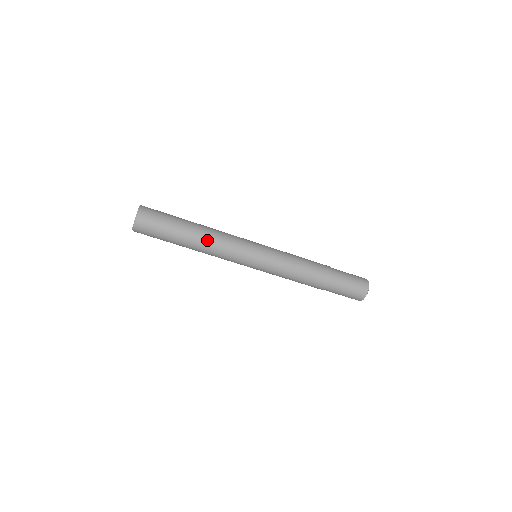
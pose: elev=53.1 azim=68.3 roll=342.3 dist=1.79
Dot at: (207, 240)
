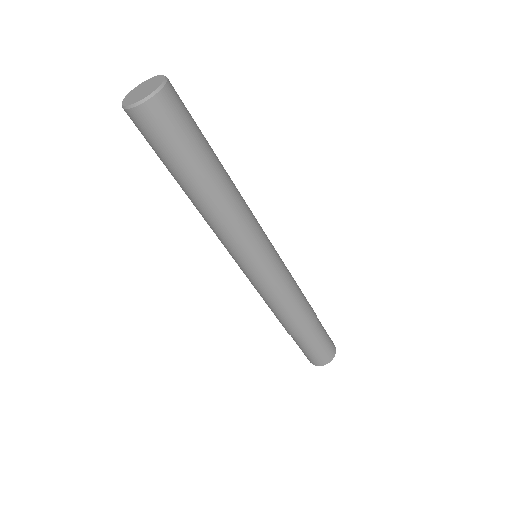
Dot at: (209, 211)
